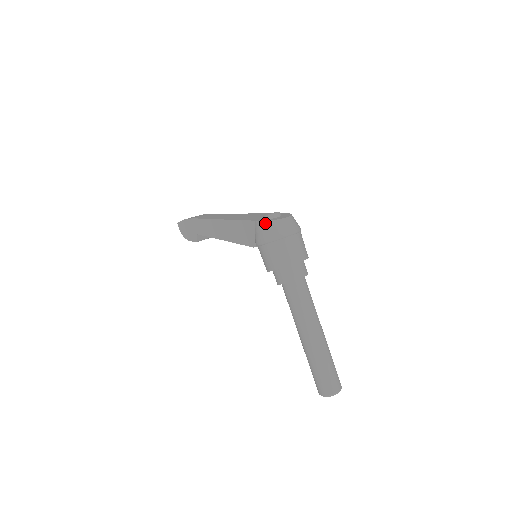
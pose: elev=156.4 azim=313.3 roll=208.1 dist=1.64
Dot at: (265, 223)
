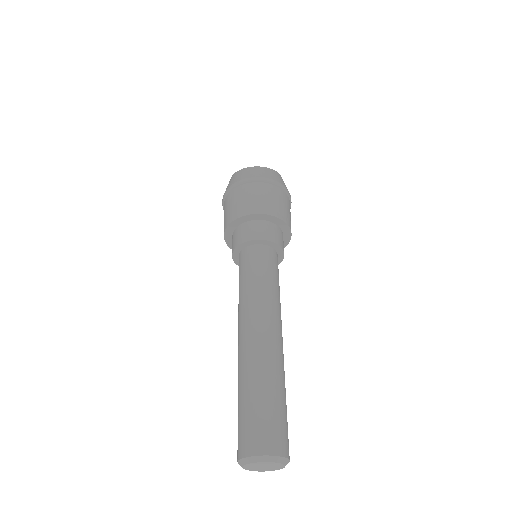
Dot at: (231, 178)
